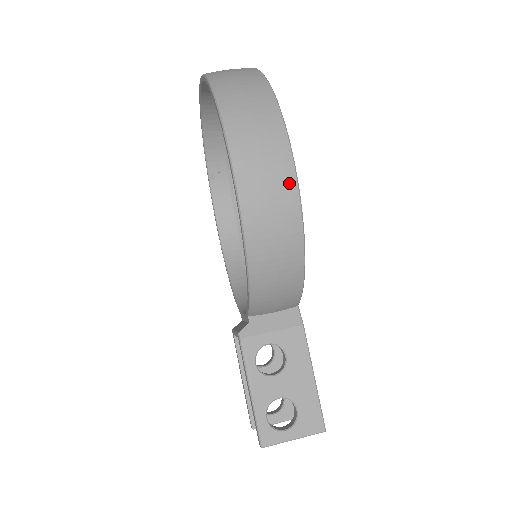
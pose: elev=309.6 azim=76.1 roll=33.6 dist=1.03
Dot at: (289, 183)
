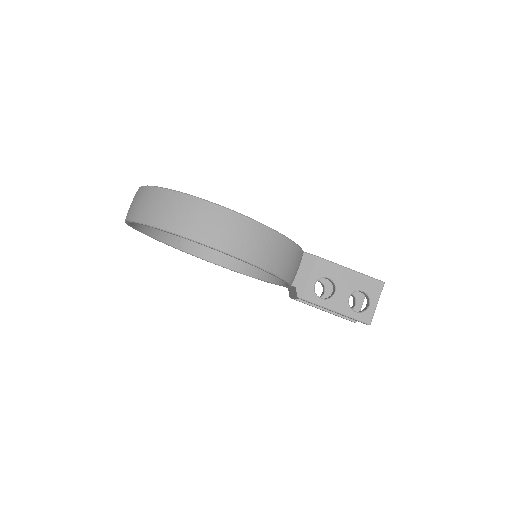
Dot at: (237, 219)
